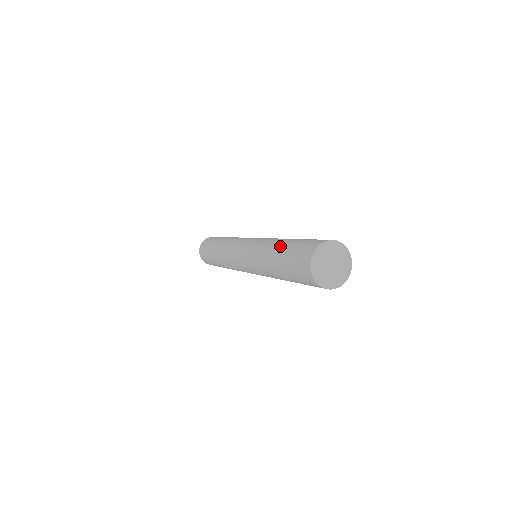
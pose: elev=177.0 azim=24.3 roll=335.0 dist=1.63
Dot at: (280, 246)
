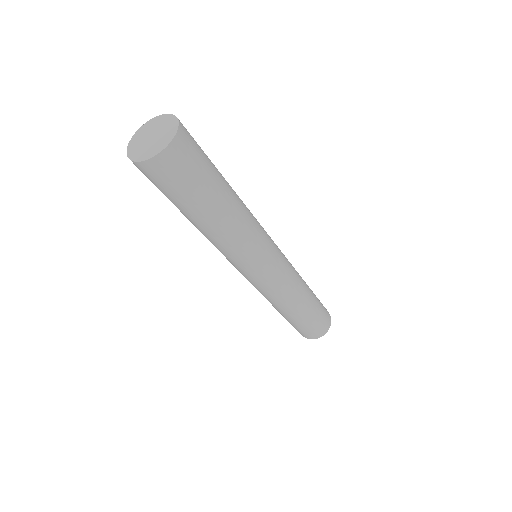
Dot at: occluded
